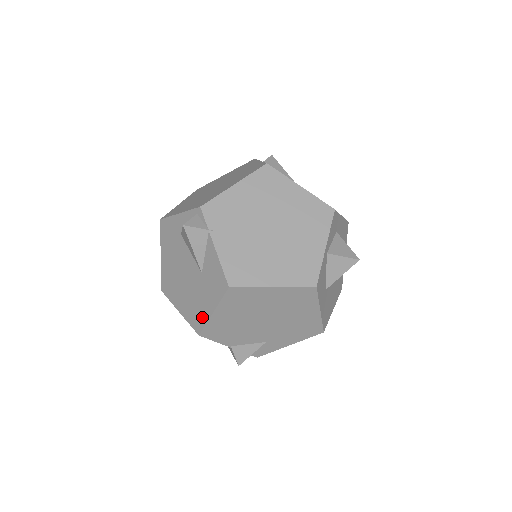
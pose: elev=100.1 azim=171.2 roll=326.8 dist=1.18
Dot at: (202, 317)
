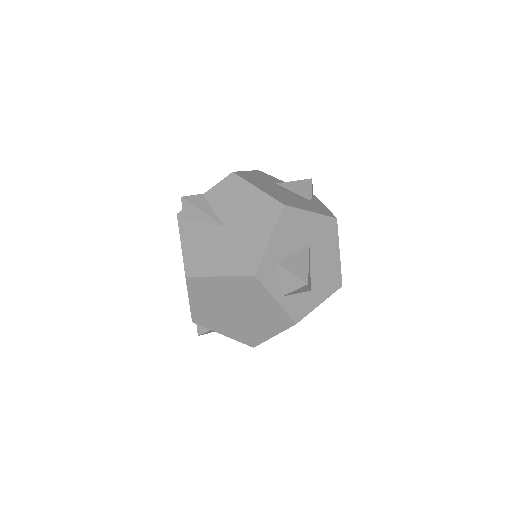
Dot at: occluded
